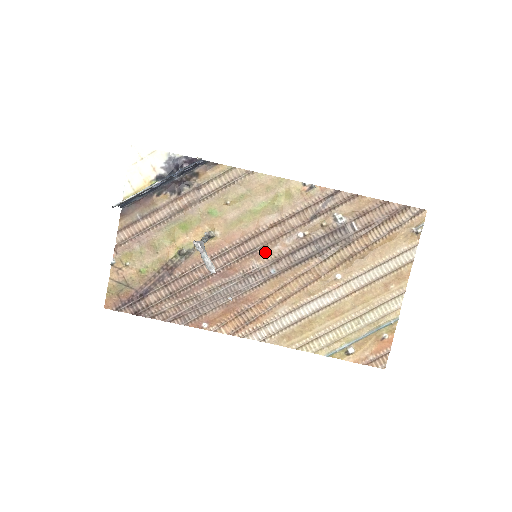
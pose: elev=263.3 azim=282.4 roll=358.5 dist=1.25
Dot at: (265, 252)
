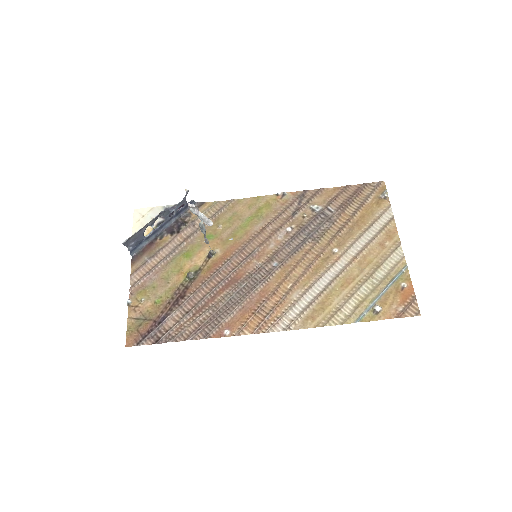
Dot at: (263, 252)
